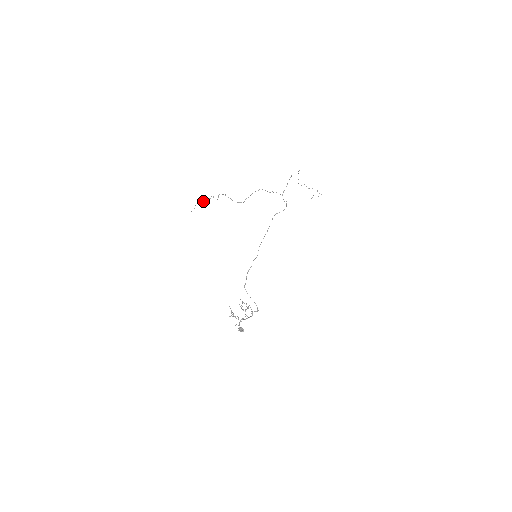
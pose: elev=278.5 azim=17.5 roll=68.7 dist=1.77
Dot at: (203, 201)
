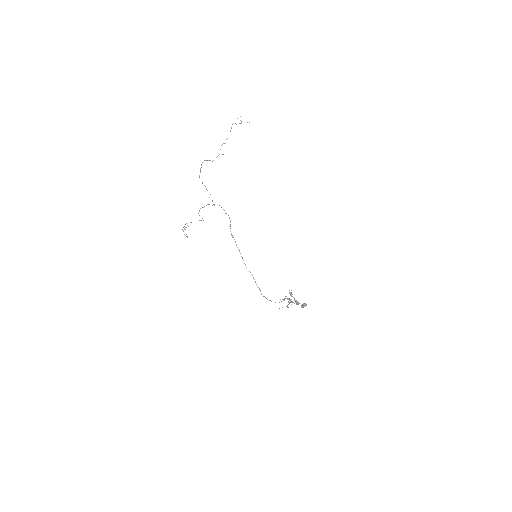
Dot at: occluded
